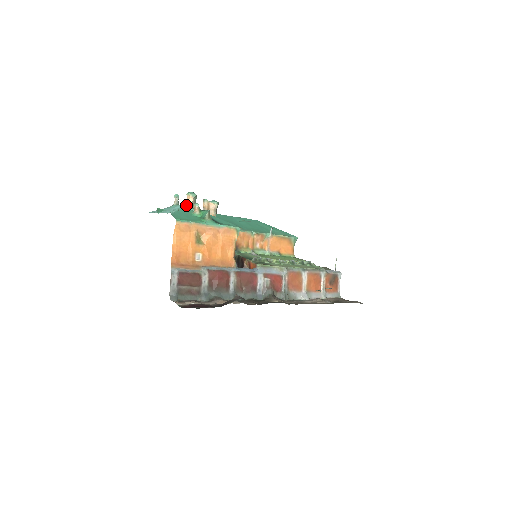
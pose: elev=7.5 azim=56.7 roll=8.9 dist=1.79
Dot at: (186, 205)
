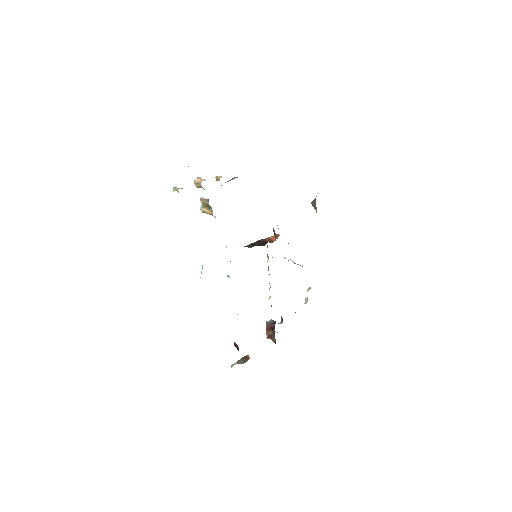
Dot at: (204, 180)
